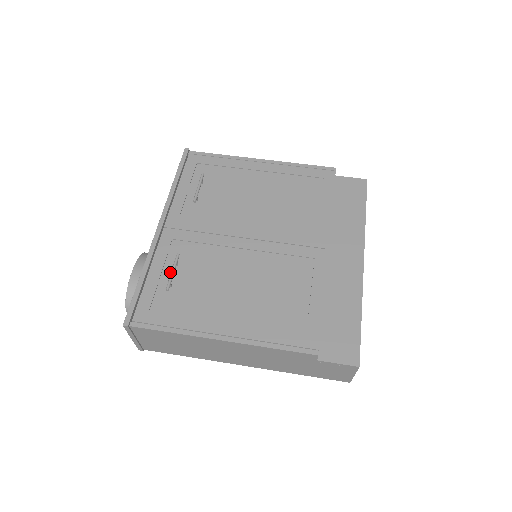
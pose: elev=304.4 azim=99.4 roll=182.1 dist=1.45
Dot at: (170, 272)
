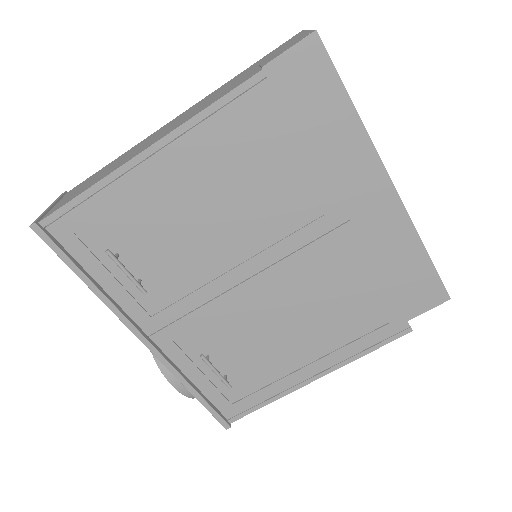
Dot at: occluded
